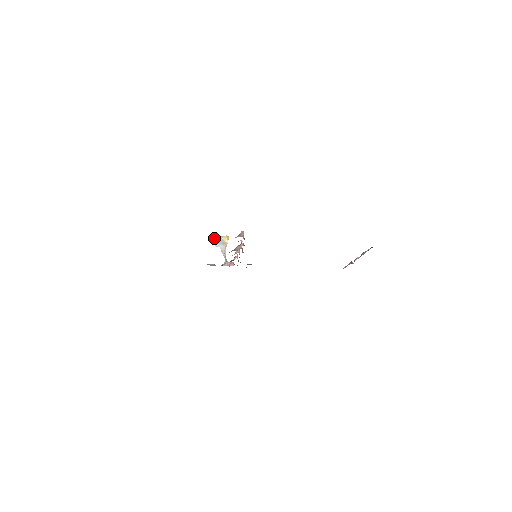
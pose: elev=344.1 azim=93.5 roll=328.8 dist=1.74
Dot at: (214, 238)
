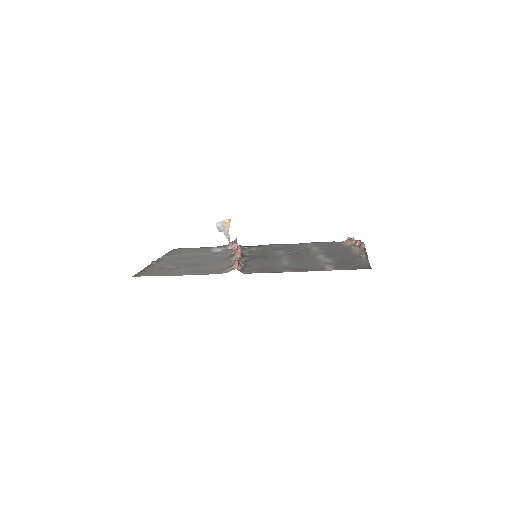
Dot at: (216, 223)
